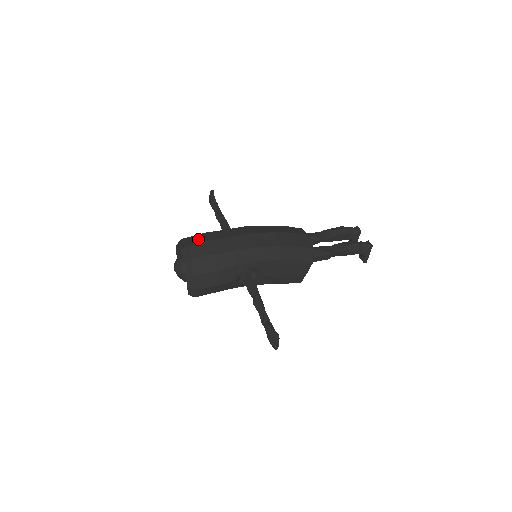
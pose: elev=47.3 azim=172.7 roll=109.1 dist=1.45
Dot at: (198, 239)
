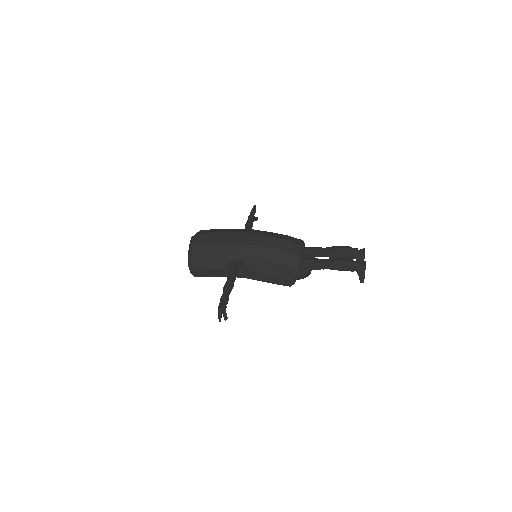
Dot at: (207, 232)
